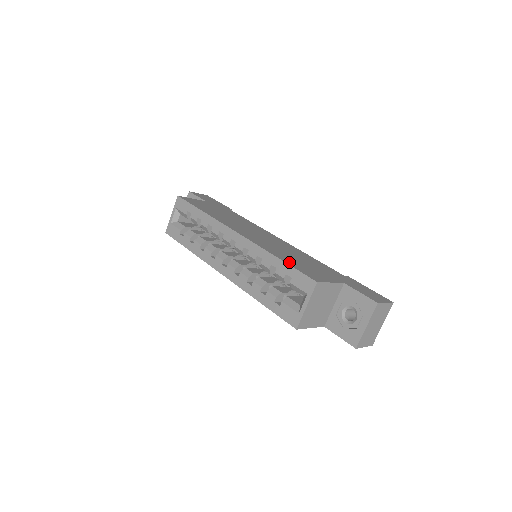
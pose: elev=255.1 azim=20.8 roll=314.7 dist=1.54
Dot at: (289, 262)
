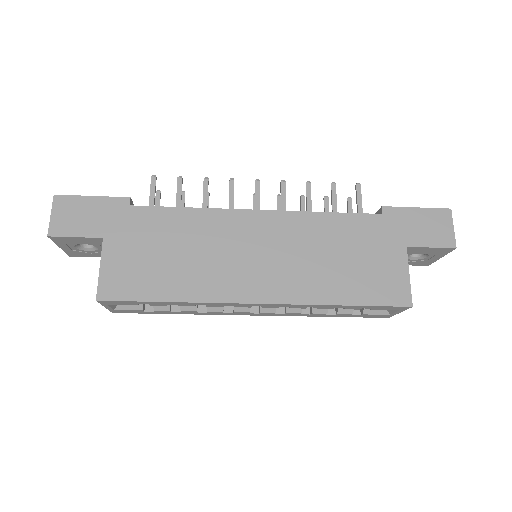
Dot at: (357, 297)
